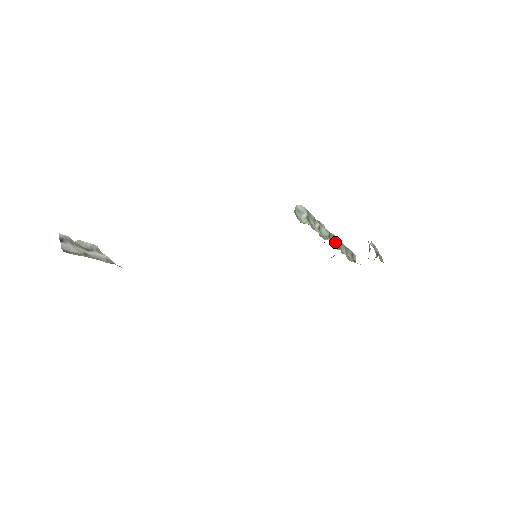
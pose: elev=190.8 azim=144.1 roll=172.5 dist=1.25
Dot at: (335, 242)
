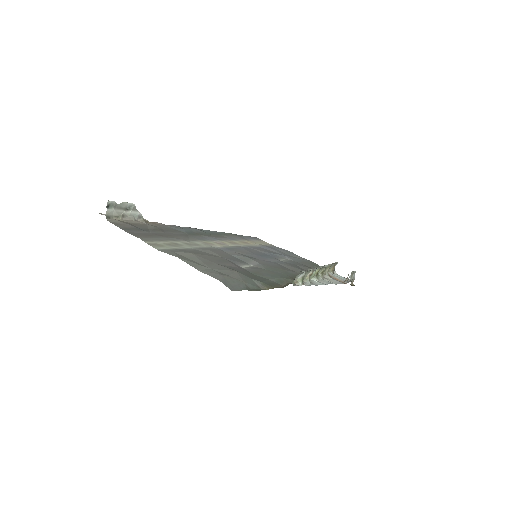
Dot at: (322, 269)
